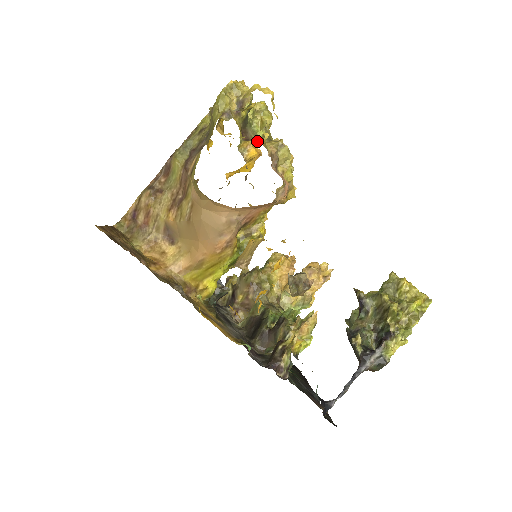
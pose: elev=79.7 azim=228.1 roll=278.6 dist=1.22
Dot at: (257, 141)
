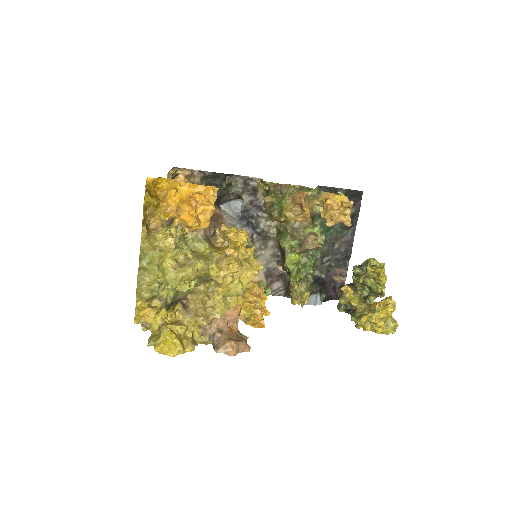
Dot at: (192, 299)
